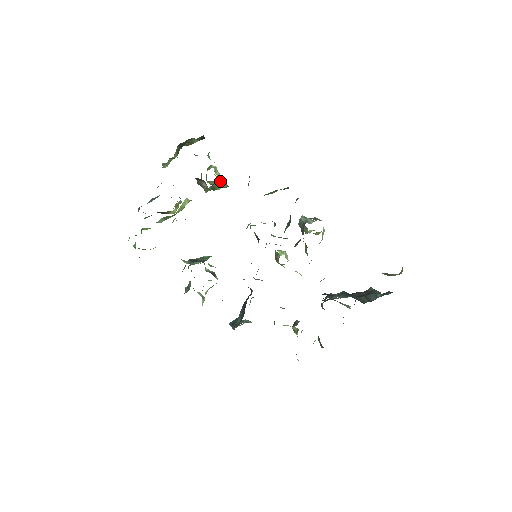
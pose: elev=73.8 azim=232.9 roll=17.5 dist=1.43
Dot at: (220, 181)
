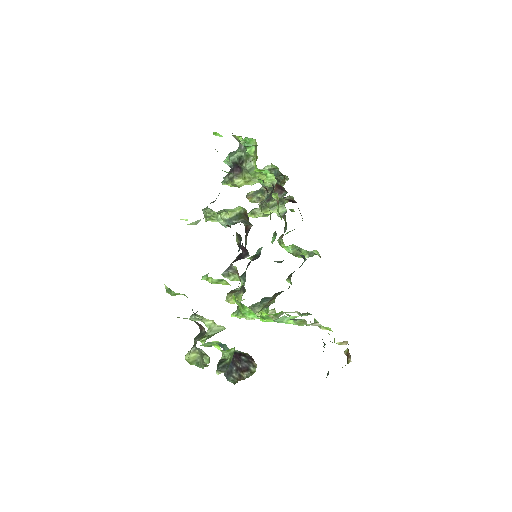
Dot at: (285, 207)
